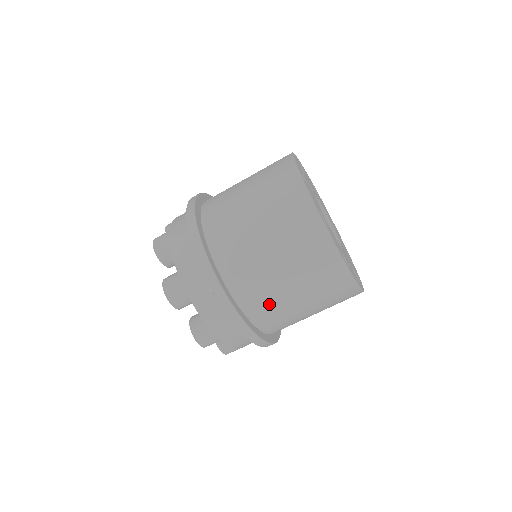
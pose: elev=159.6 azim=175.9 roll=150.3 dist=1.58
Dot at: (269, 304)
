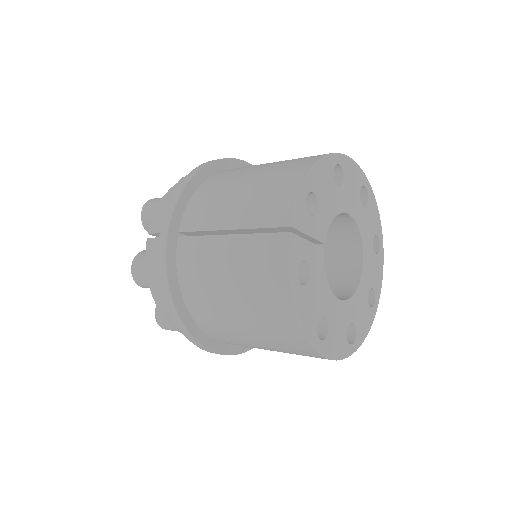
Dot at: occluded
